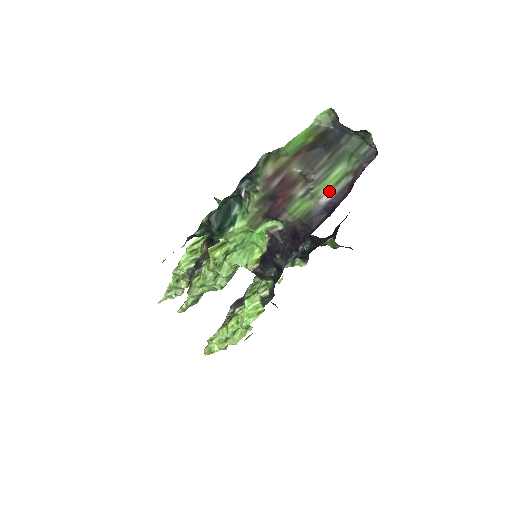
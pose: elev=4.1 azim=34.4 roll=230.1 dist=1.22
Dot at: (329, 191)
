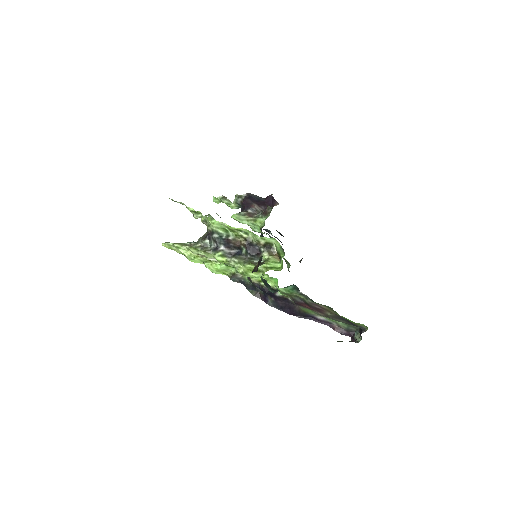
Dot at: (324, 318)
